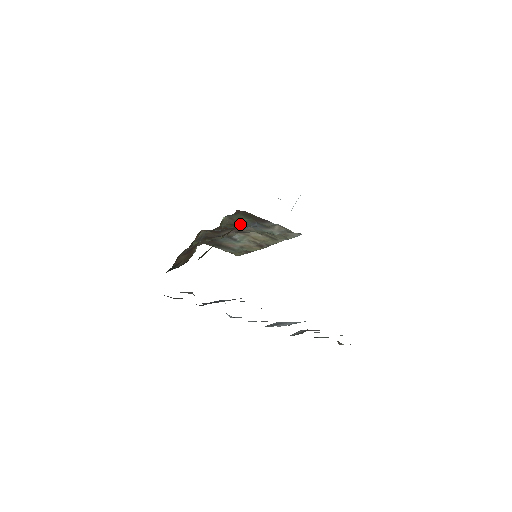
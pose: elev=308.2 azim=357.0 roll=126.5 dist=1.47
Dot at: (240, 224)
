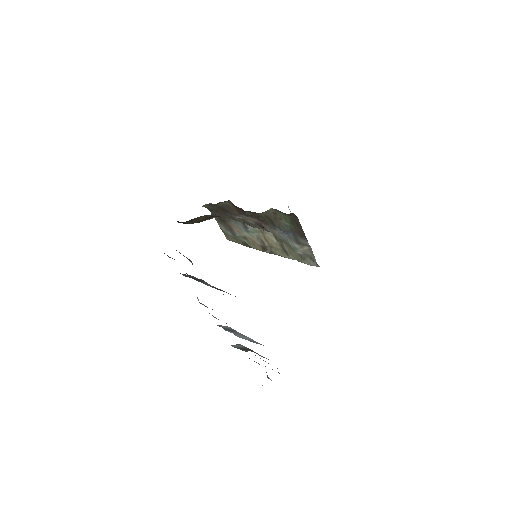
Dot at: (277, 223)
